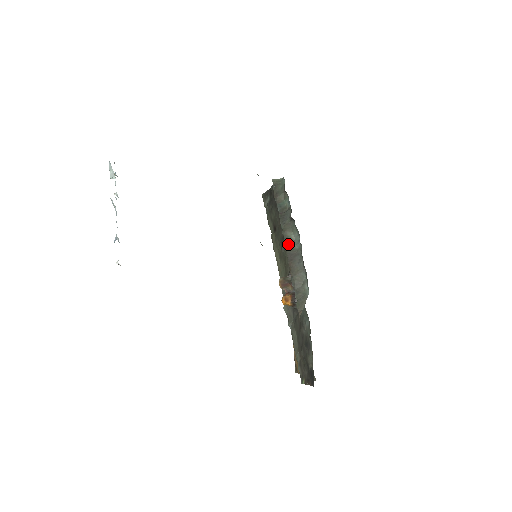
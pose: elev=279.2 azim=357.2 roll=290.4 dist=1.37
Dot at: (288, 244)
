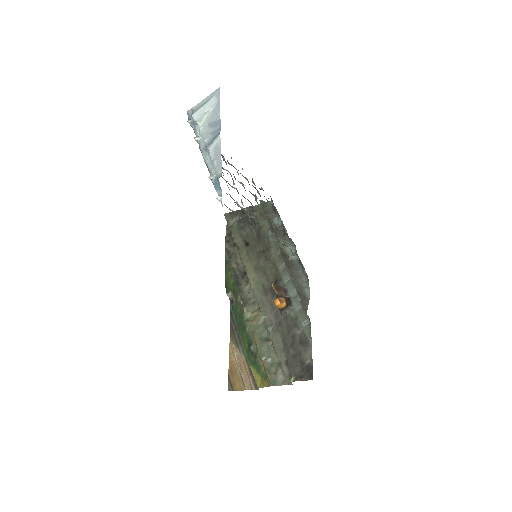
Dot at: (283, 254)
